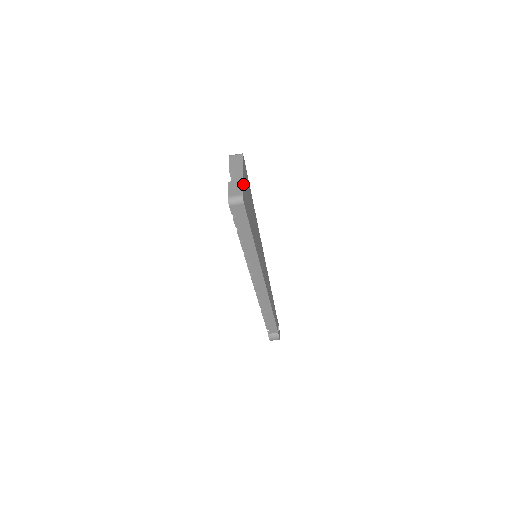
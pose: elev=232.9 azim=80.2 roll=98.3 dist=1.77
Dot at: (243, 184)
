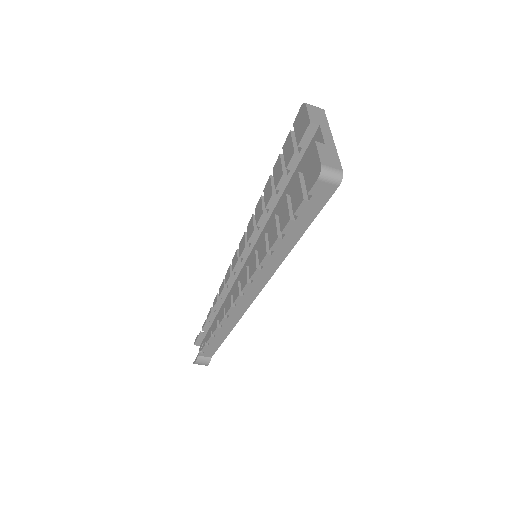
Dot at: occluded
